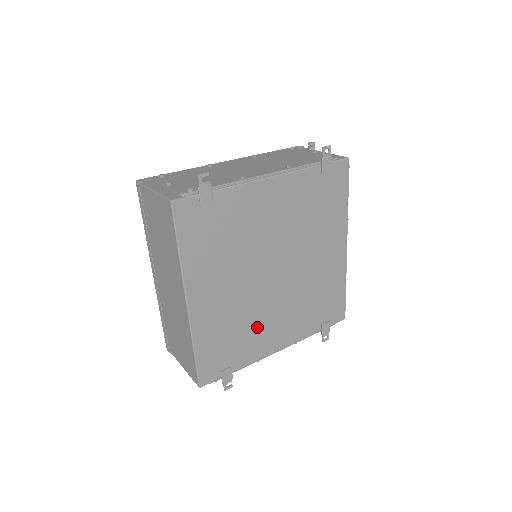
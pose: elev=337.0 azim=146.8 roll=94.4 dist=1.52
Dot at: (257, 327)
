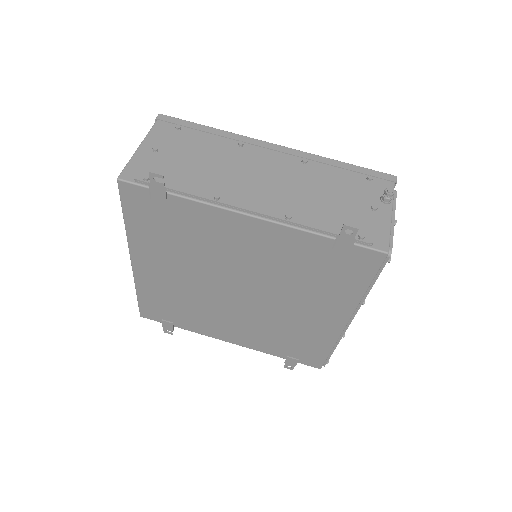
Dot at: (207, 316)
